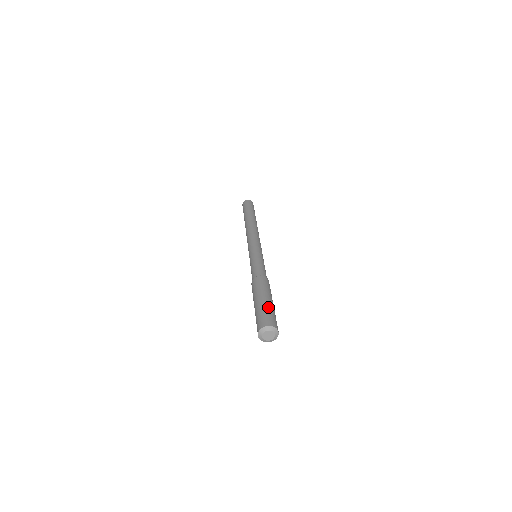
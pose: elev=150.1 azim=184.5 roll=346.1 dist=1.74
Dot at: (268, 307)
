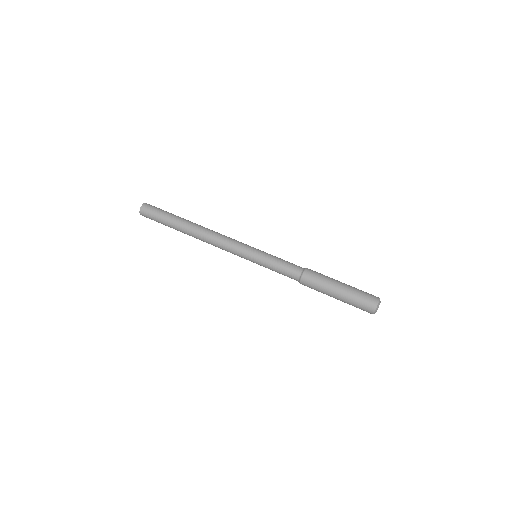
Dot at: (354, 288)
